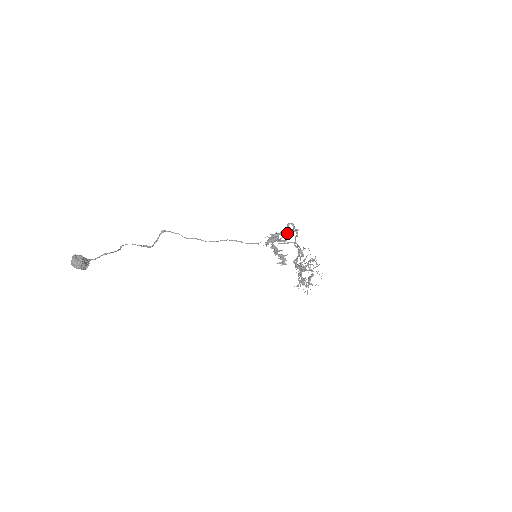
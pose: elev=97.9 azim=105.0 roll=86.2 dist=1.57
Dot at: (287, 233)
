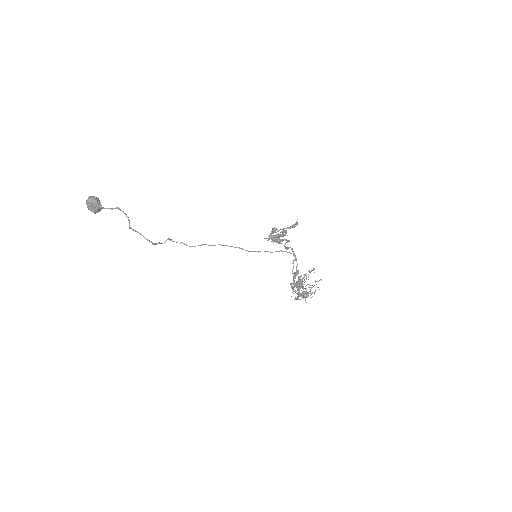
Dot at: (286, 242)
